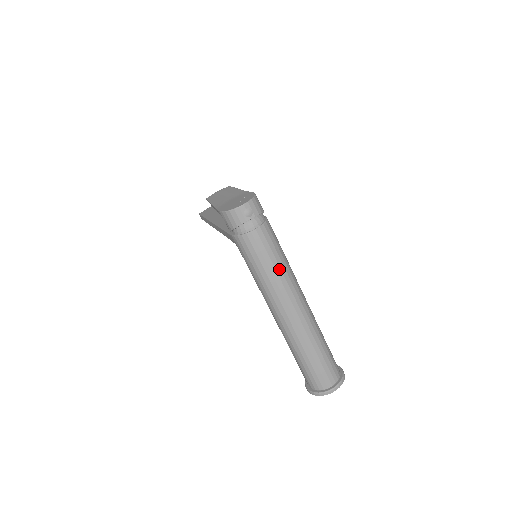
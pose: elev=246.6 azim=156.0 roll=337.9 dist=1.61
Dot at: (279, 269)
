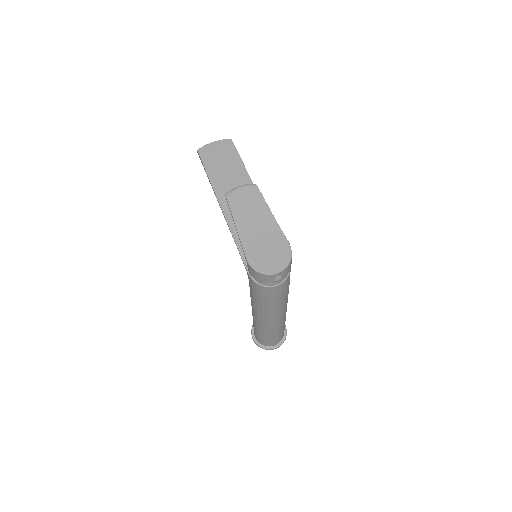
Dot at: (280, 303)
